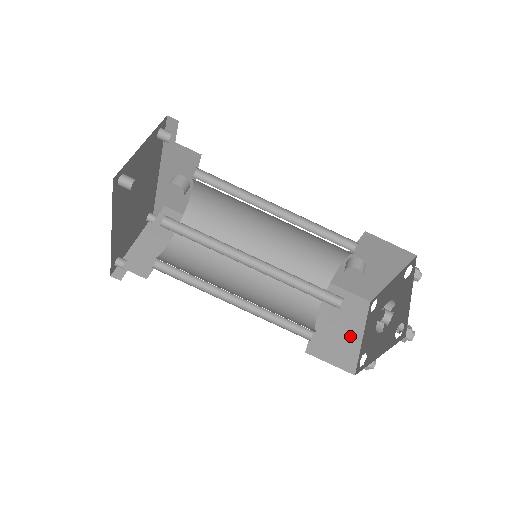
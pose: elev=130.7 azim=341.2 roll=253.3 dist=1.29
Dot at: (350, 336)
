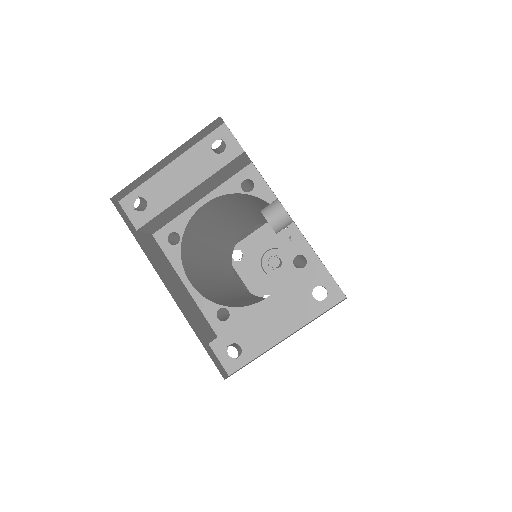
Dot at: occluded
